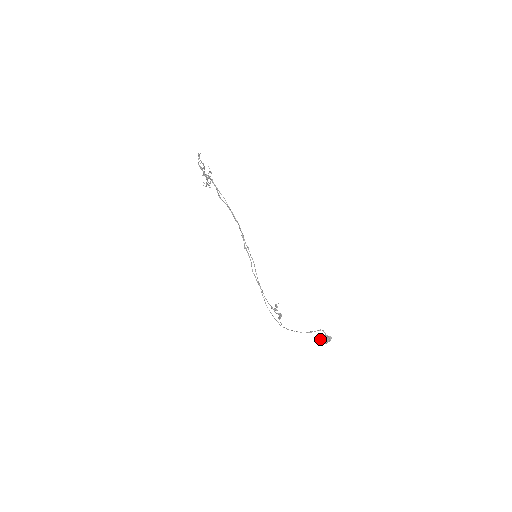
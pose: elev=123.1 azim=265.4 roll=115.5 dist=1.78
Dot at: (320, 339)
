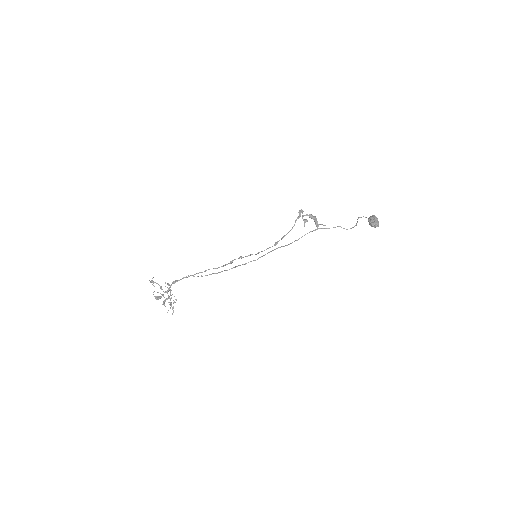
Dot at: (368, 219)
